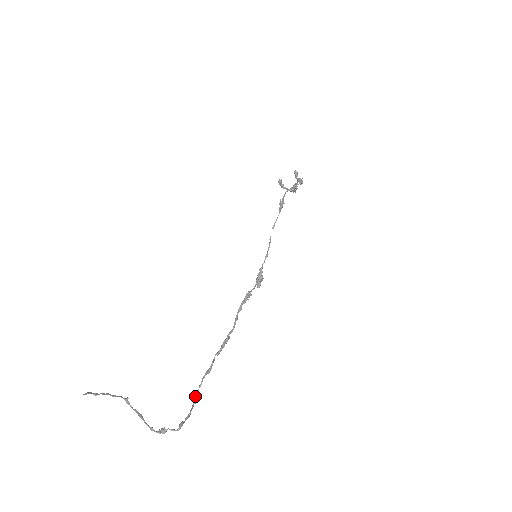
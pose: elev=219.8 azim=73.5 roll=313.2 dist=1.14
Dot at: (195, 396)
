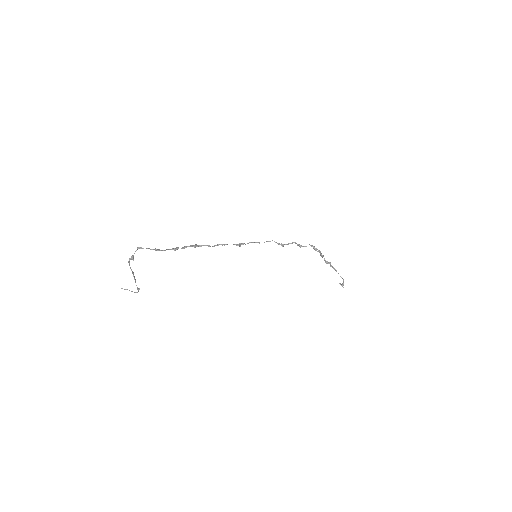
Dot at: (158, 249)
